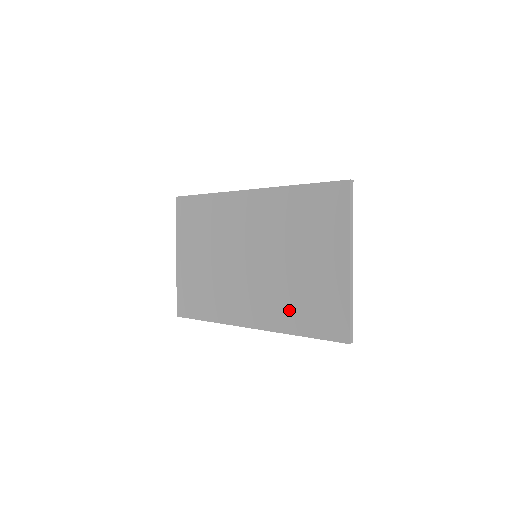
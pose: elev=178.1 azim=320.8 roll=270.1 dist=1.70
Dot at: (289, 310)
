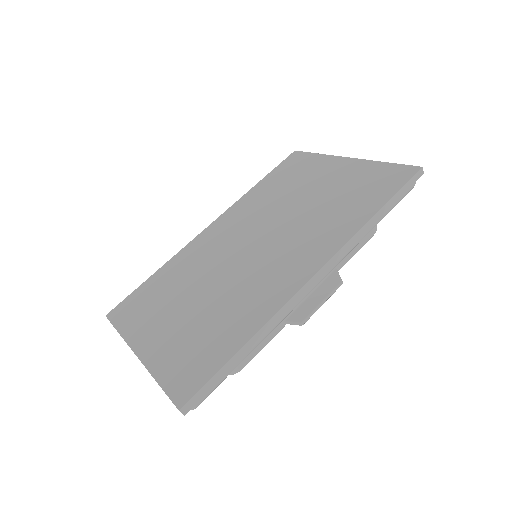
Dot at: (339, 217)
